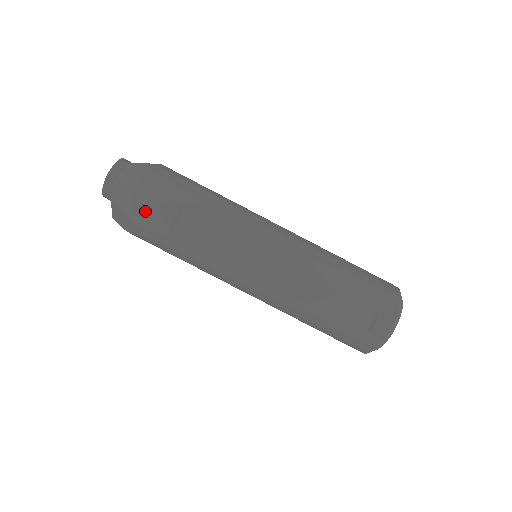
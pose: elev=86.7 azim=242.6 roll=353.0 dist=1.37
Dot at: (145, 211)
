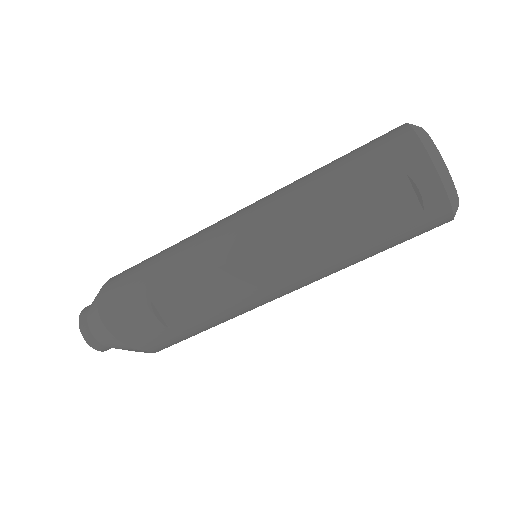
Dot at: (131, 334)
